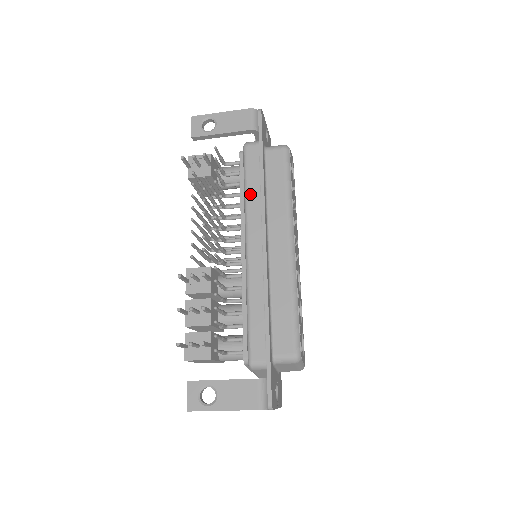
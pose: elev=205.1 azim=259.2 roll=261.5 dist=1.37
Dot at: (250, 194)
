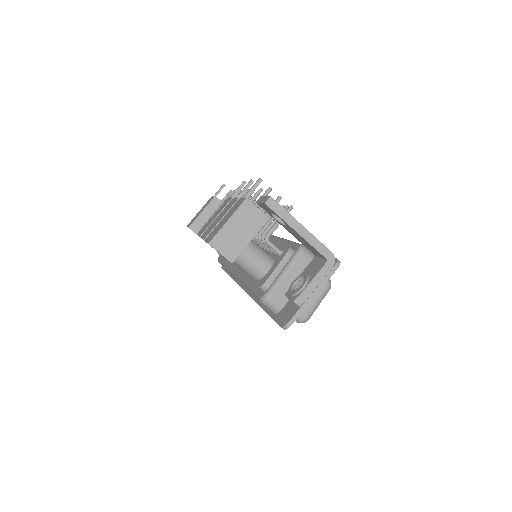
Dot at: occluded
